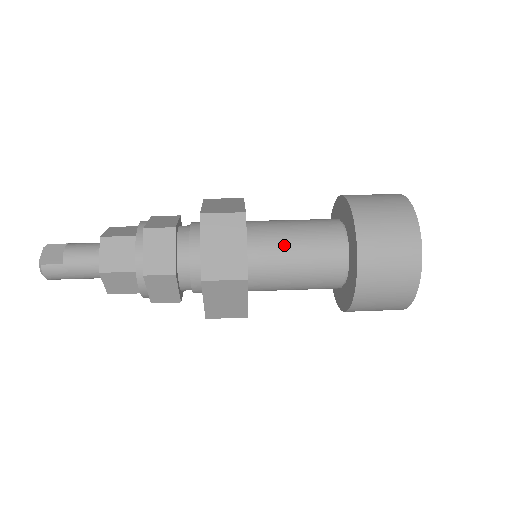
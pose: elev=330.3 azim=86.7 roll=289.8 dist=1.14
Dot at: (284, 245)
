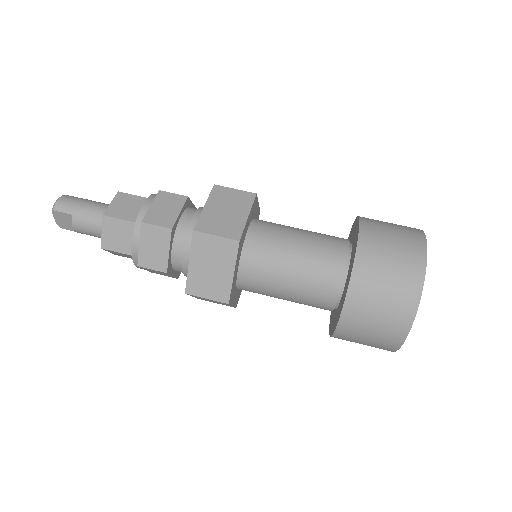
Dot at: occluded
